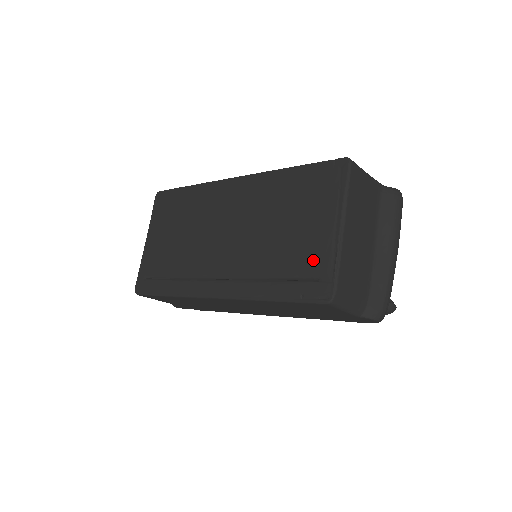
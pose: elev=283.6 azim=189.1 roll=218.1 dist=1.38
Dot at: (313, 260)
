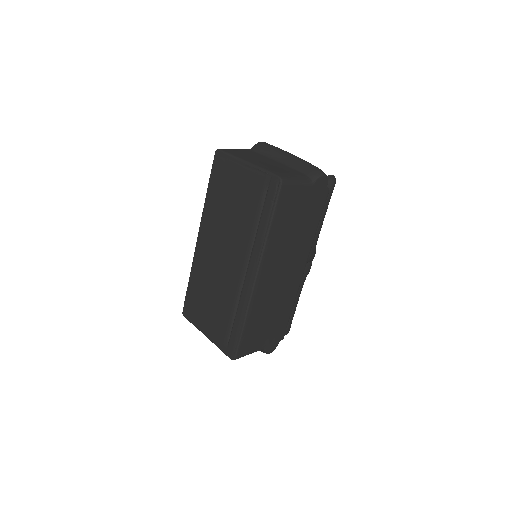
Dot at: (257, 187)
